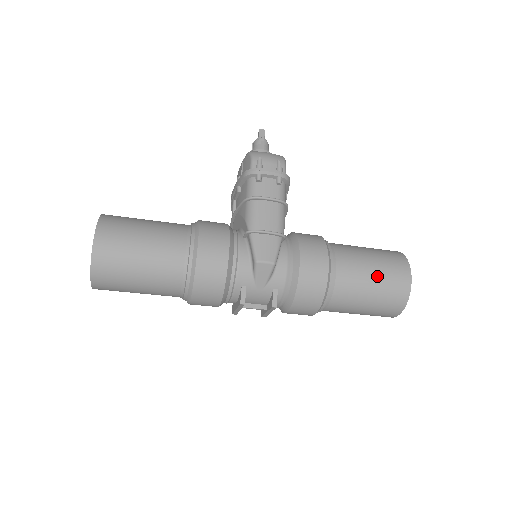
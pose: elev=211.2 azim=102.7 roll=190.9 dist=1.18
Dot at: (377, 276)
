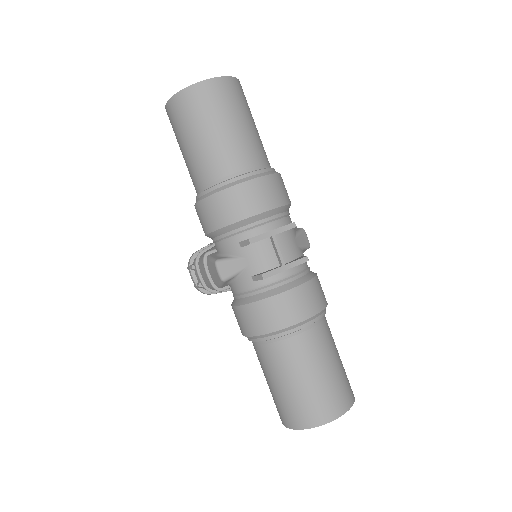
Dot at: occluded
